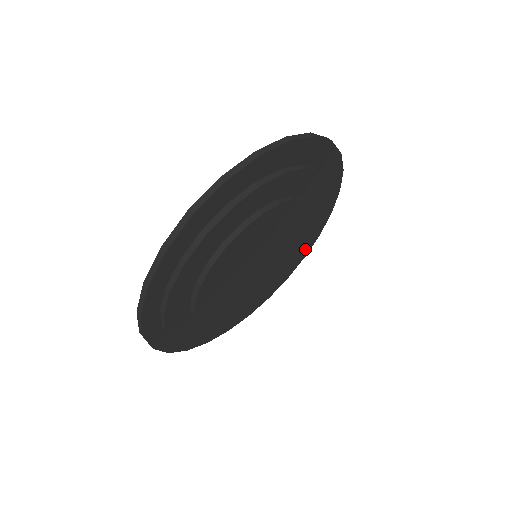
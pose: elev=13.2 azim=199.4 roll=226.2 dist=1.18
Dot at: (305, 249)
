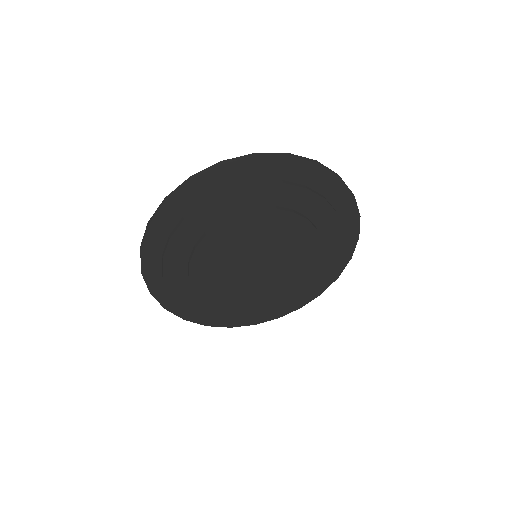
Dot at: (338, 235)
